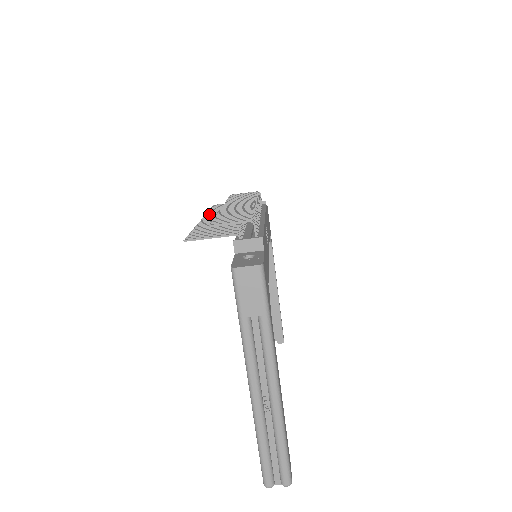
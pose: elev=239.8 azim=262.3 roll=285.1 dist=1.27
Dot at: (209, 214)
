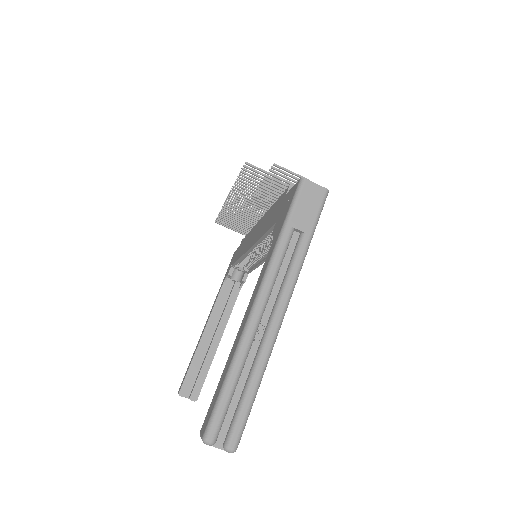
Dot at: occluded
